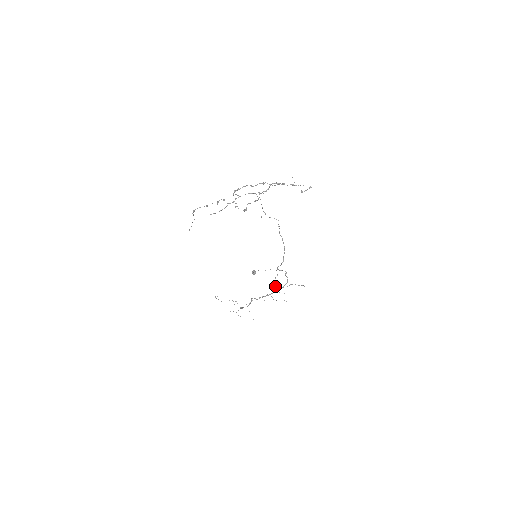
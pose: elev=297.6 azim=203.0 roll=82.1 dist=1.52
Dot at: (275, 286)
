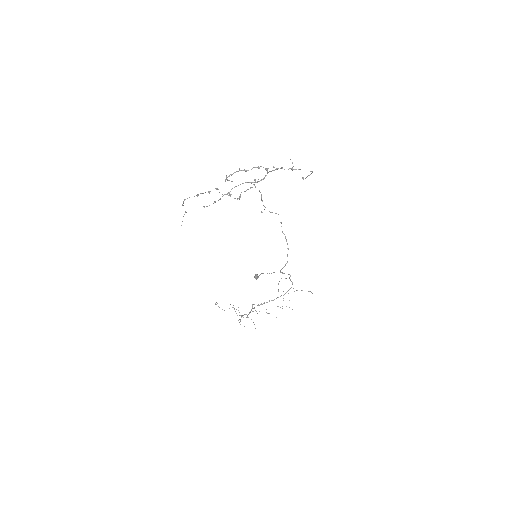
Dot at: occluded
